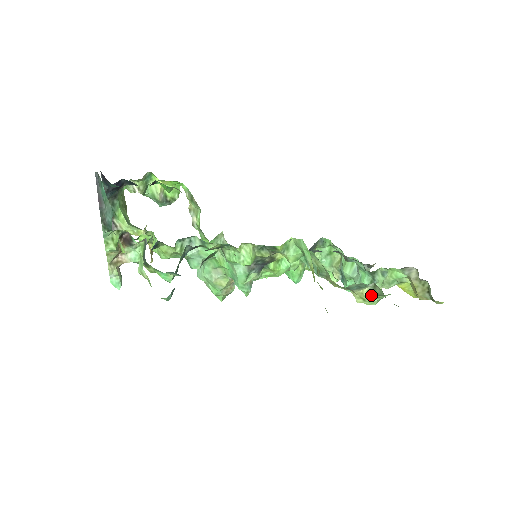
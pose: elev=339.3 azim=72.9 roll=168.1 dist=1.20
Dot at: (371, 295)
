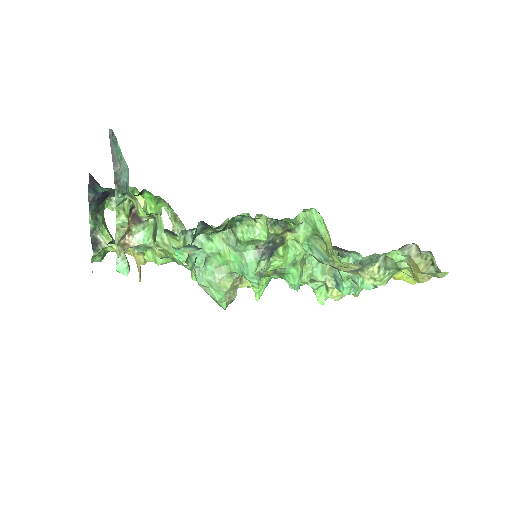
Dot at: (382, 271)
